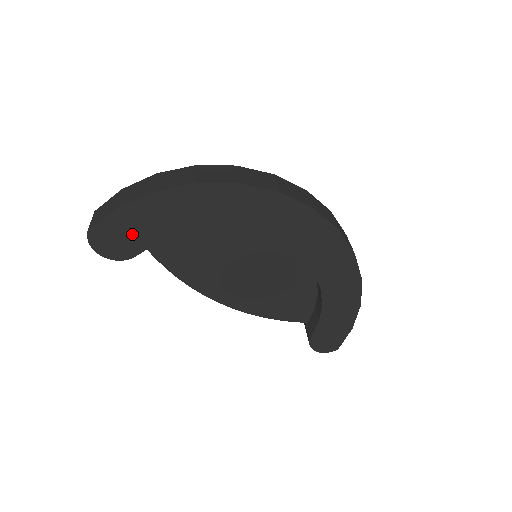
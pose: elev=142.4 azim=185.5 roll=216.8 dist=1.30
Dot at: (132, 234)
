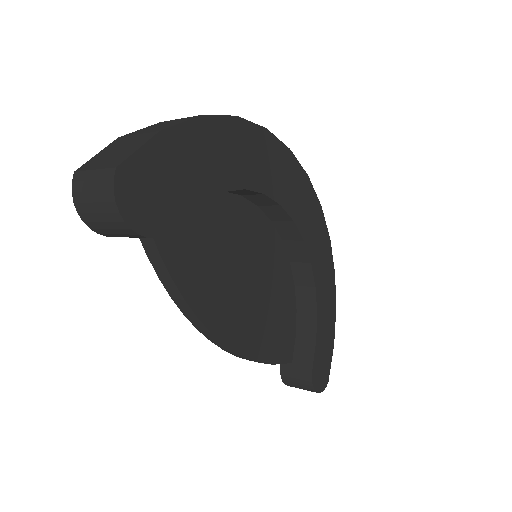
Dot at: (172, 184)
